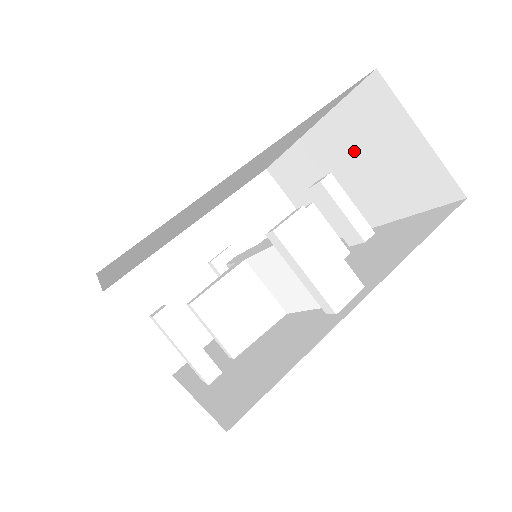
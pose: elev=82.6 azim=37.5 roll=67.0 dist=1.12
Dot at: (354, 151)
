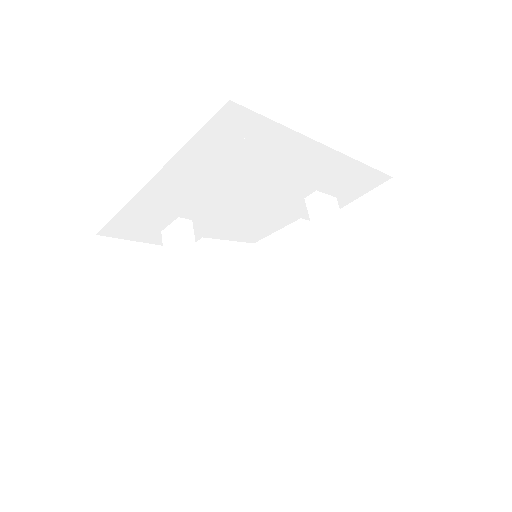
Dot at: occluded
